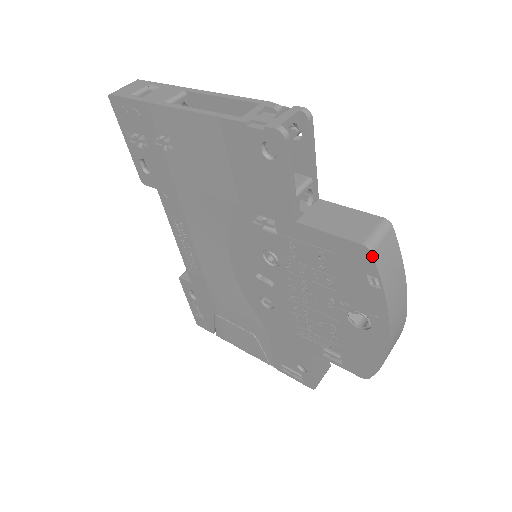
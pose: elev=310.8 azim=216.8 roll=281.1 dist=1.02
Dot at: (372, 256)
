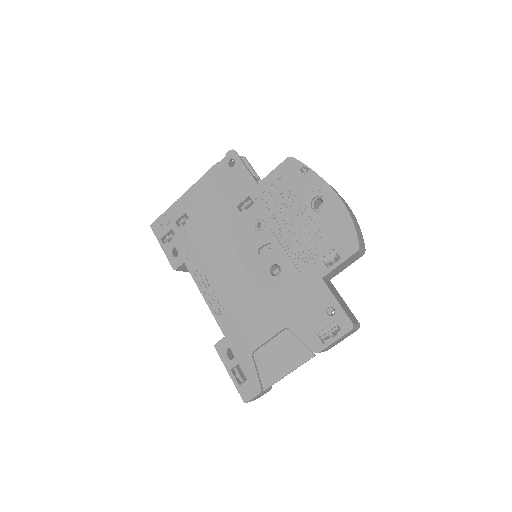
Dot at: (294, 158)
